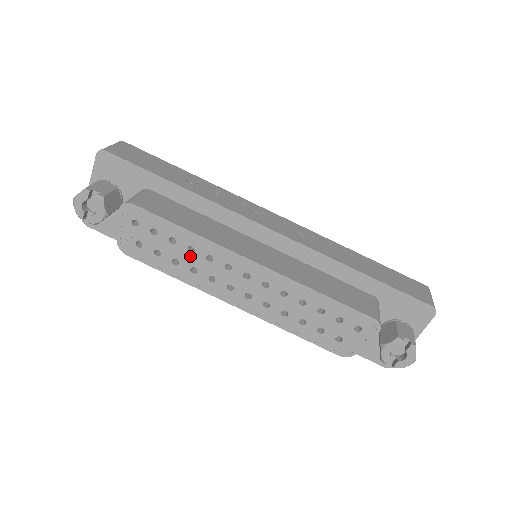
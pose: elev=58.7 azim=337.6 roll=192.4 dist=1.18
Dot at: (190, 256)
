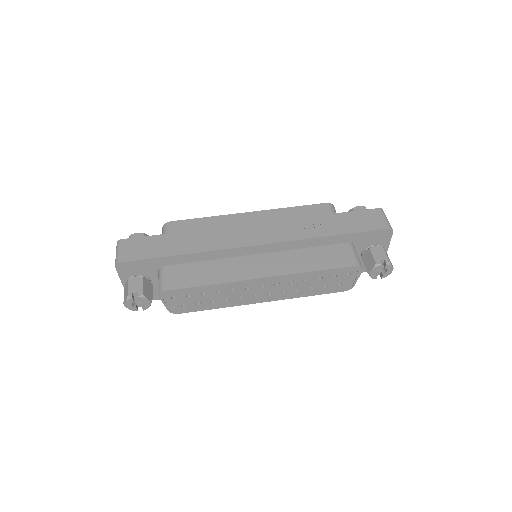
Dot at: (220, 295)
